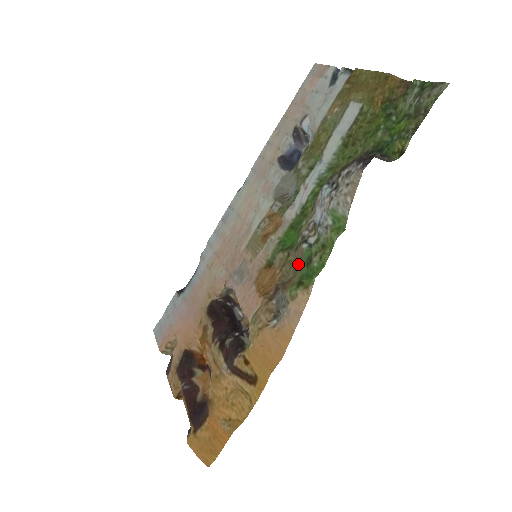
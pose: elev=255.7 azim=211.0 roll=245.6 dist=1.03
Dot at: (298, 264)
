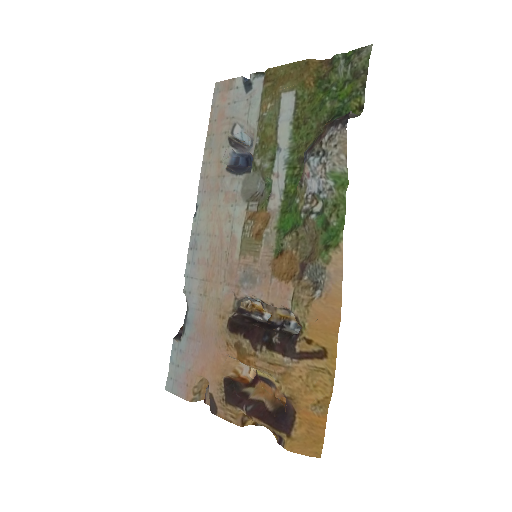
Dot at: (314, 234)
